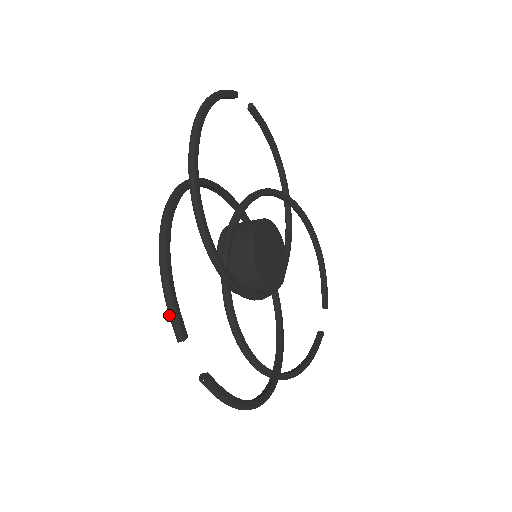
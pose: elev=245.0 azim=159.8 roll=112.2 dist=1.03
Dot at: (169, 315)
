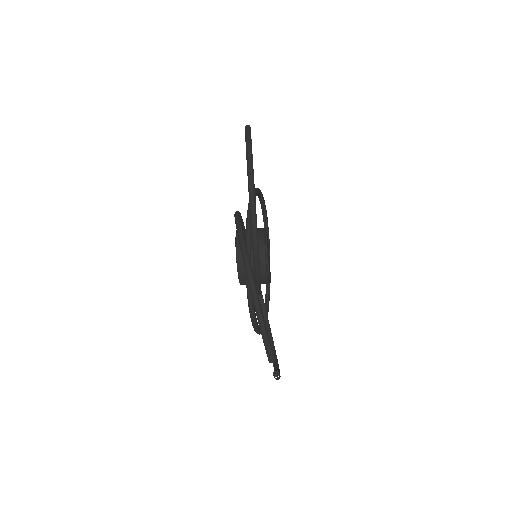
Dot at: (267, 349)
